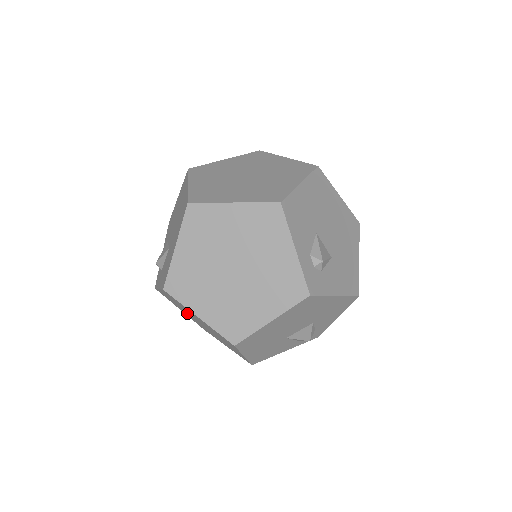
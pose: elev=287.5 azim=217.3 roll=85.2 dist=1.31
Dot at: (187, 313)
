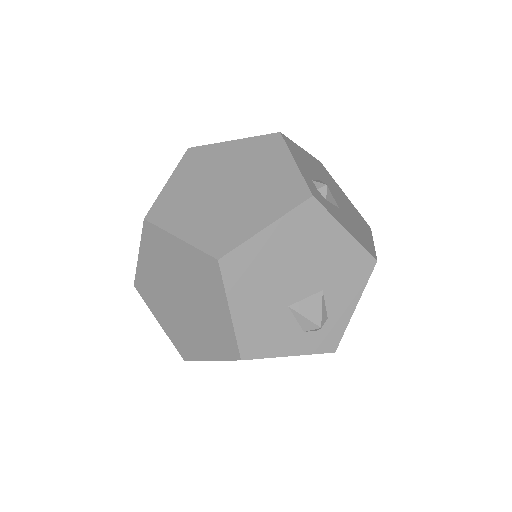
Dot at: (166, 297)
